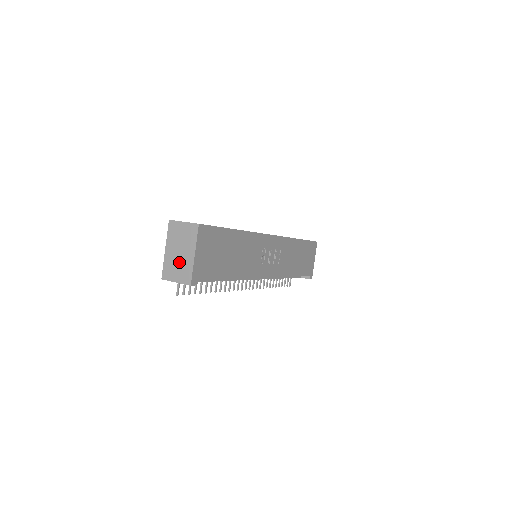
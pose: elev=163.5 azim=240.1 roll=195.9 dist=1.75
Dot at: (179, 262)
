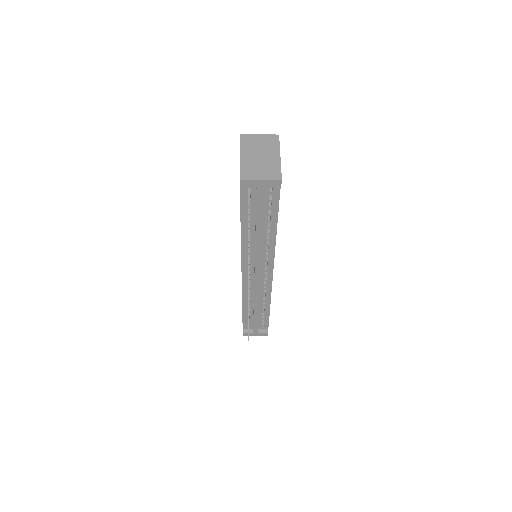
Dot at: (261, 163)
